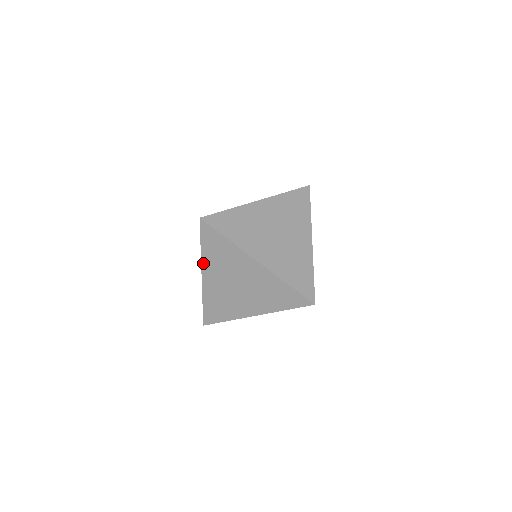
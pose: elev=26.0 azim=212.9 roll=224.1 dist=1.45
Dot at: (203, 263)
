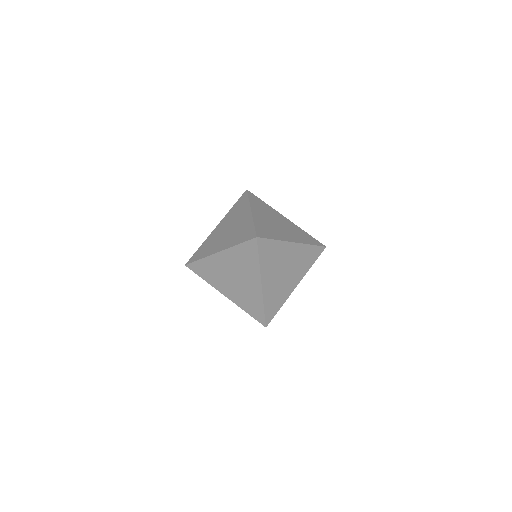
Dot at: (262, 273)
